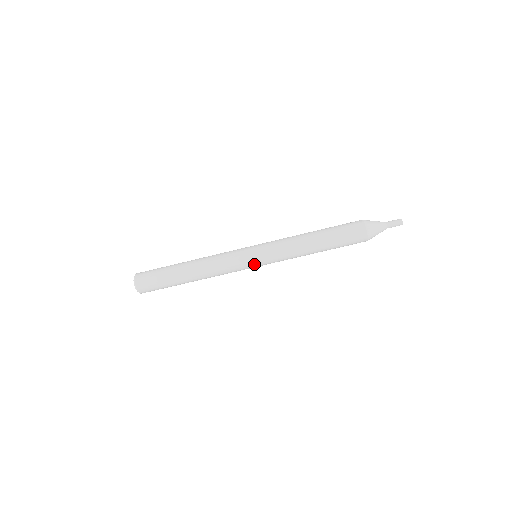
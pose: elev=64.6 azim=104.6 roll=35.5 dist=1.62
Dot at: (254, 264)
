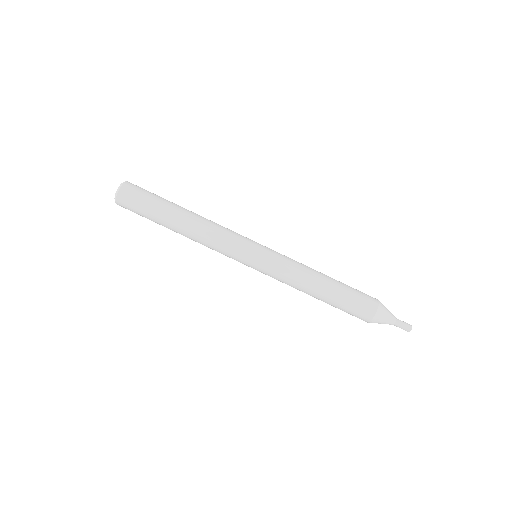
Dot at: (248, 265)
